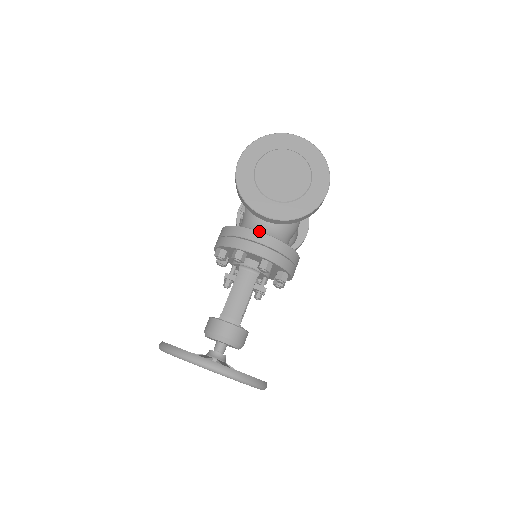
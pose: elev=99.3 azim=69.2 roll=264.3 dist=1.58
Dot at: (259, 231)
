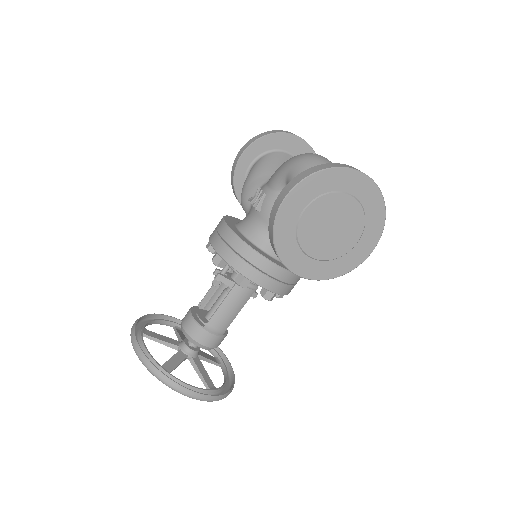
Dot at: (276, 264)
